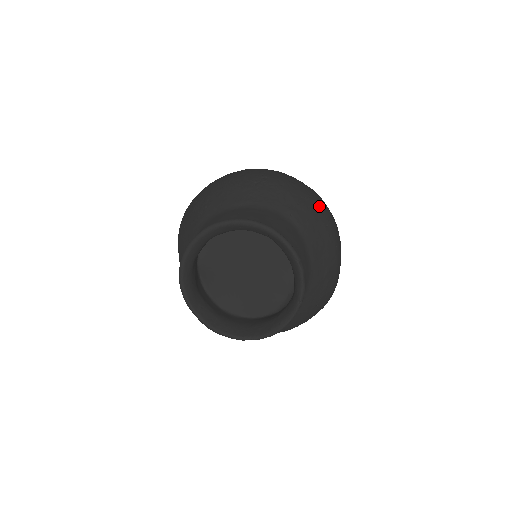
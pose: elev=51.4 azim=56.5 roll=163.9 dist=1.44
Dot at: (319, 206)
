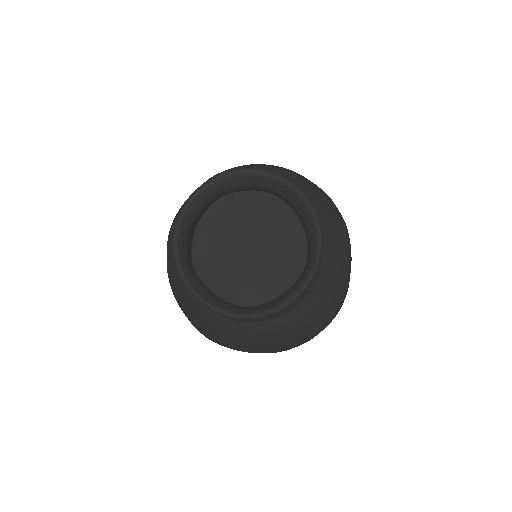
Dot at: (330, 200)
